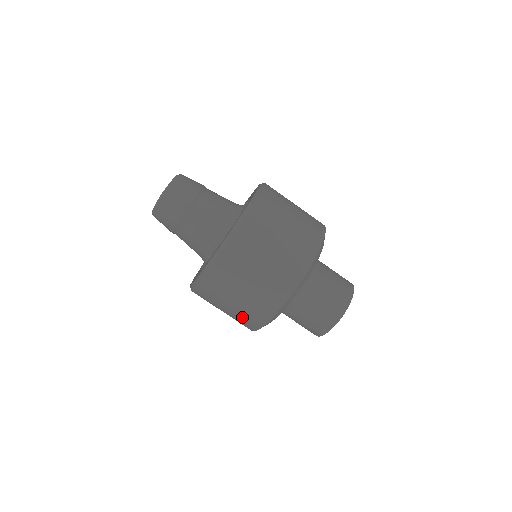
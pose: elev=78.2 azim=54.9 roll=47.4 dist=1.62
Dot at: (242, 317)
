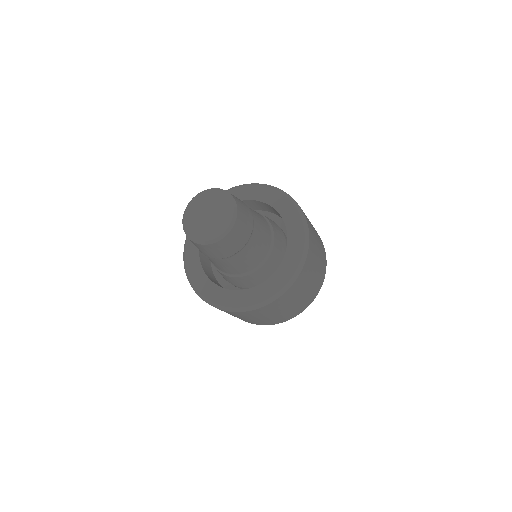
Dot at: (254, 322)
